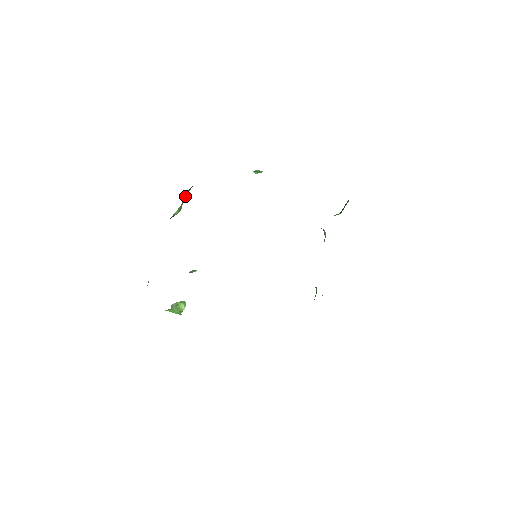
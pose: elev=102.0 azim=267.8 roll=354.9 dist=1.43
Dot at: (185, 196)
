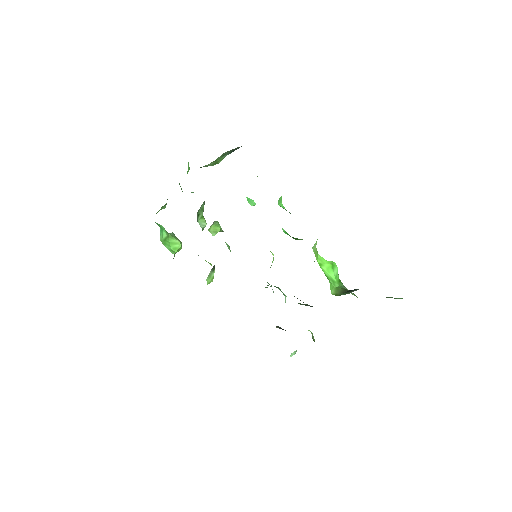
Dot at: (223, 155)
